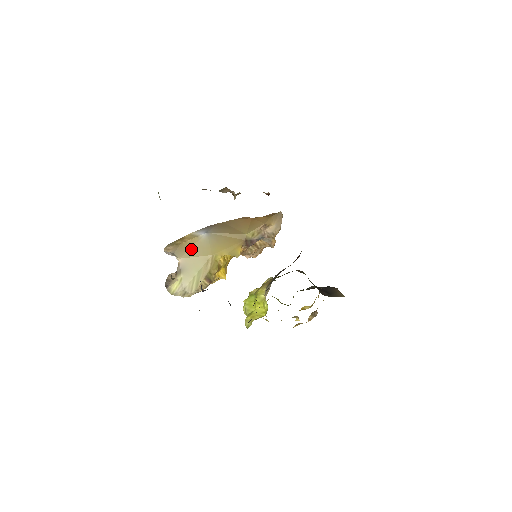
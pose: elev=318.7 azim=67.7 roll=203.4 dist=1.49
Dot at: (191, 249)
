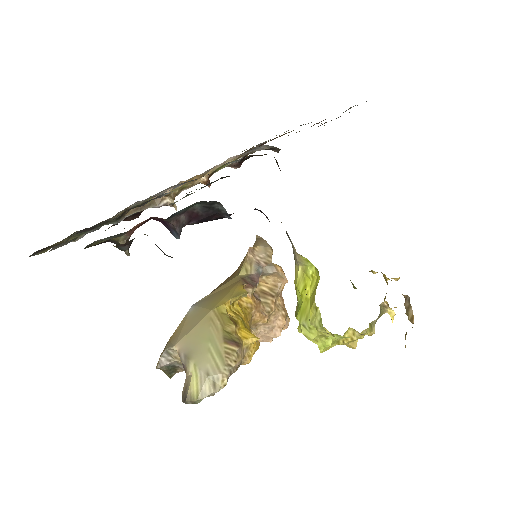
Dot at: (183, 328)
